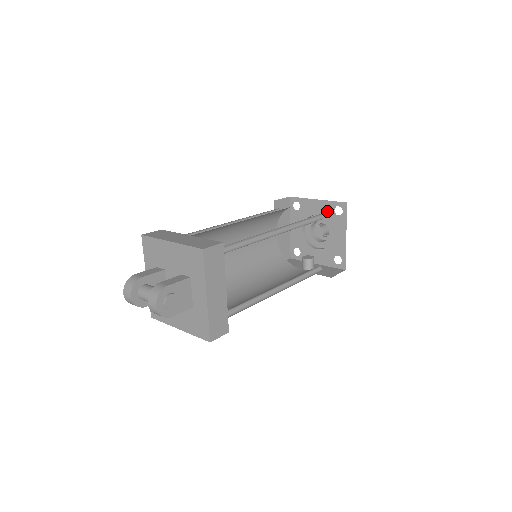
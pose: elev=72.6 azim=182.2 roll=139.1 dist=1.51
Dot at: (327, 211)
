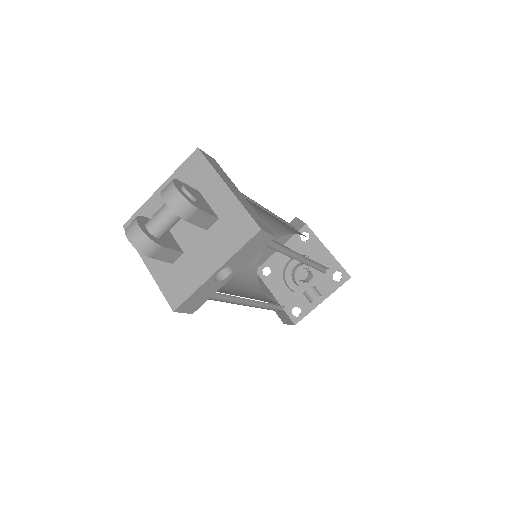
Dot at: (295, 247)
